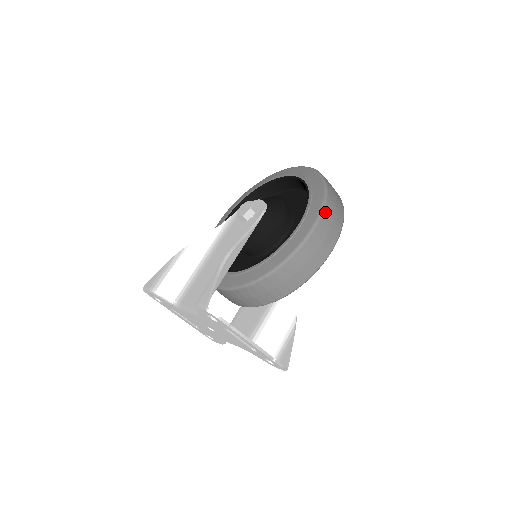
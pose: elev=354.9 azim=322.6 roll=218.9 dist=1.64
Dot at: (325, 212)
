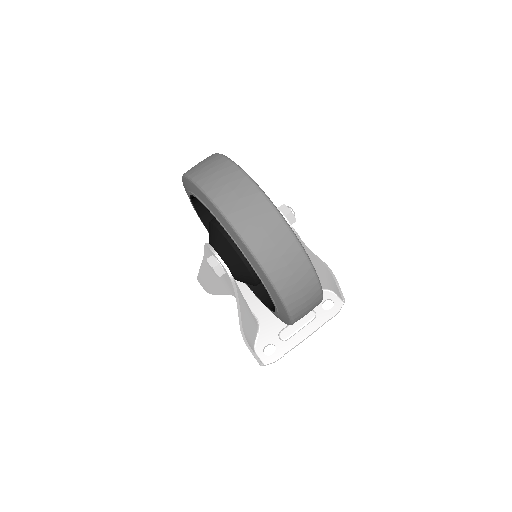
Dot at: (291, 306)
